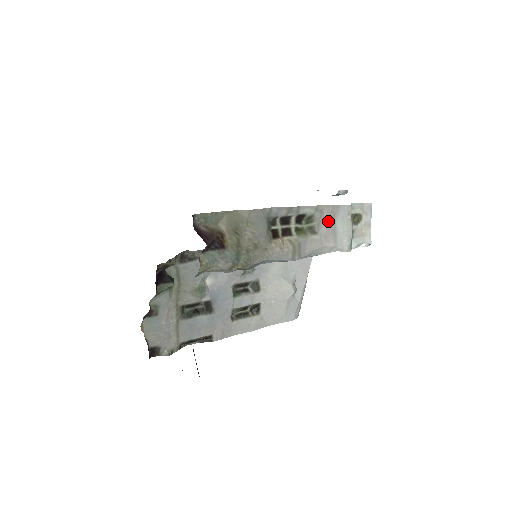
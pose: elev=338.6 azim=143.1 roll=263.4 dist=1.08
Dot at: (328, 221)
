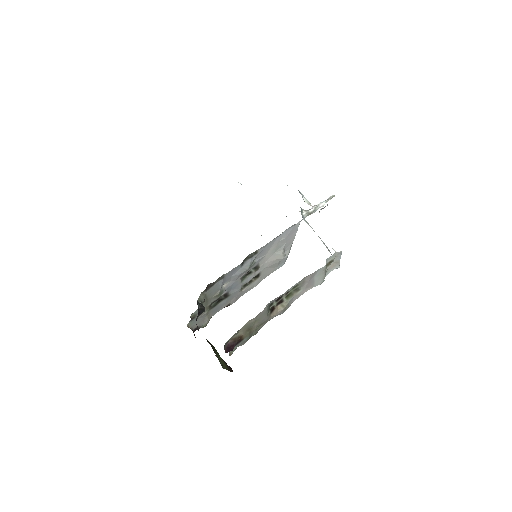
Dot at: (308, 281)
